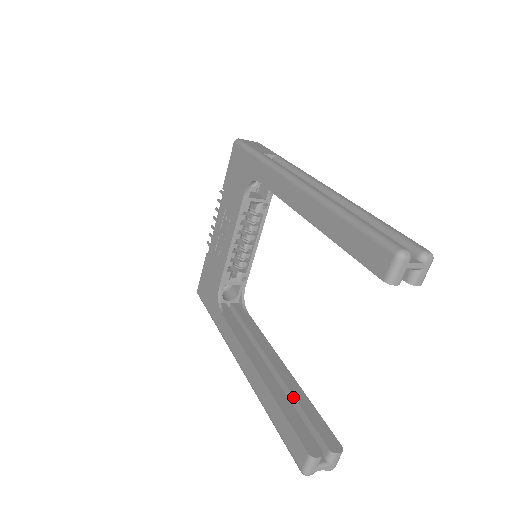
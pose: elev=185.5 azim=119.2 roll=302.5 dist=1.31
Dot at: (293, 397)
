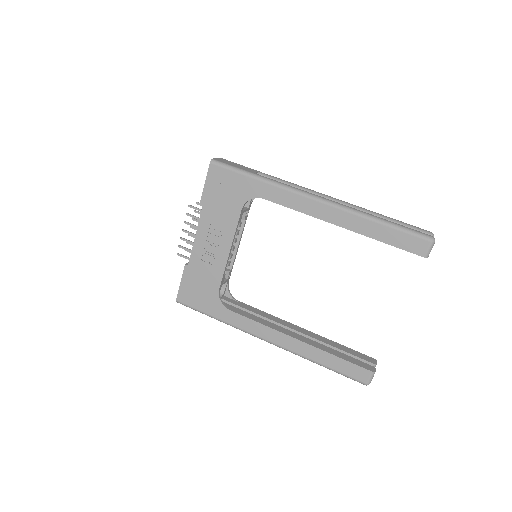
Dot at: (328, 345)
